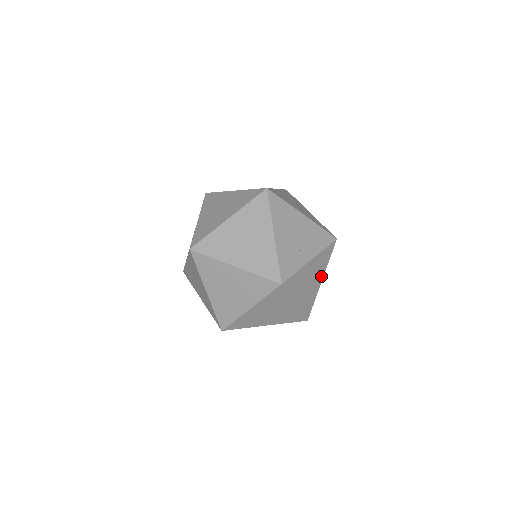
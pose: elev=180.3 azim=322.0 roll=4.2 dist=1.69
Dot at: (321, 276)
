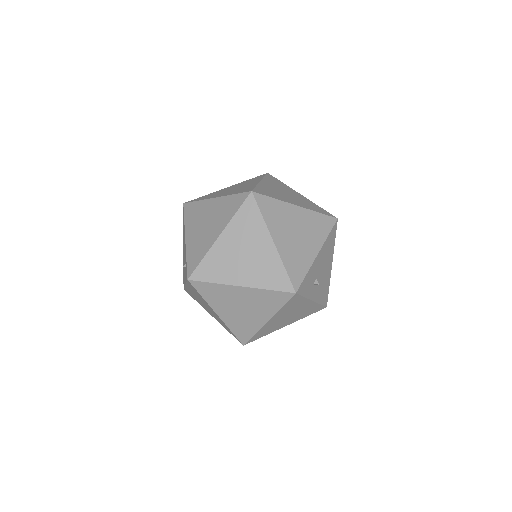
Dot at: (291, 322)
